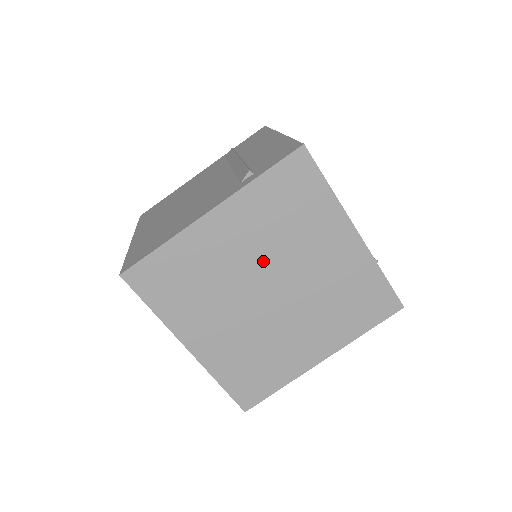
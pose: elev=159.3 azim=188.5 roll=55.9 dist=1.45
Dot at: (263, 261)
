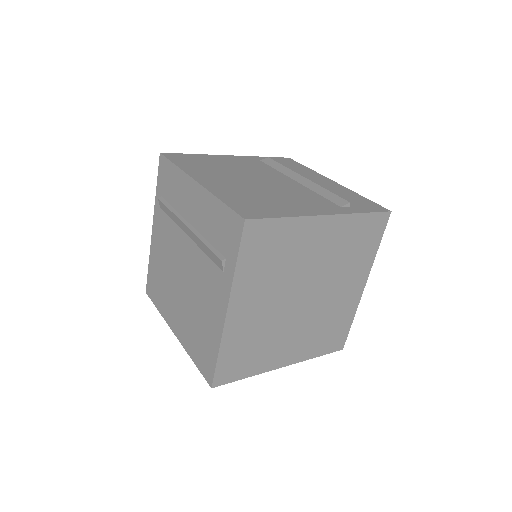
Dot at: (283, 293)
